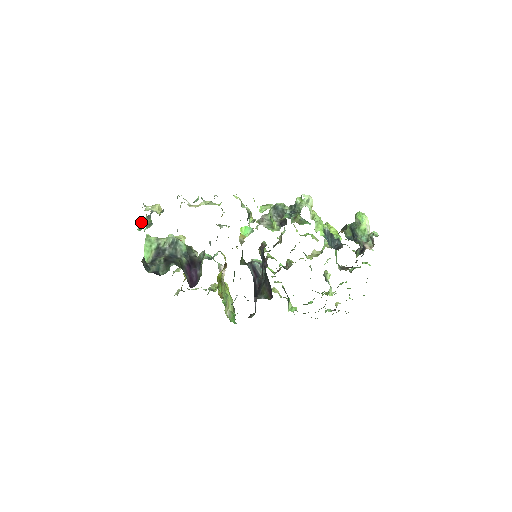
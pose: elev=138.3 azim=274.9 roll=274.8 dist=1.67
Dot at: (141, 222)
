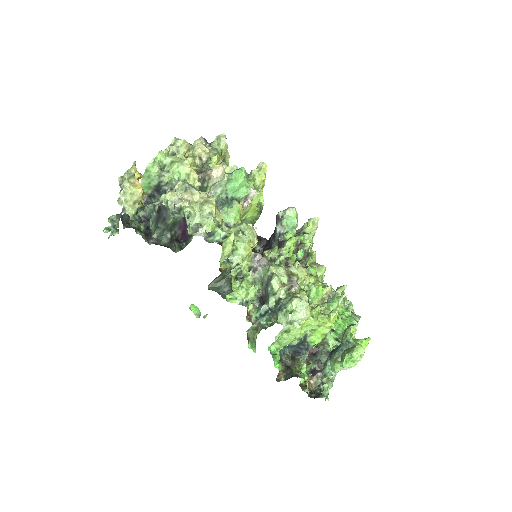
Dot at: (110, 218)
